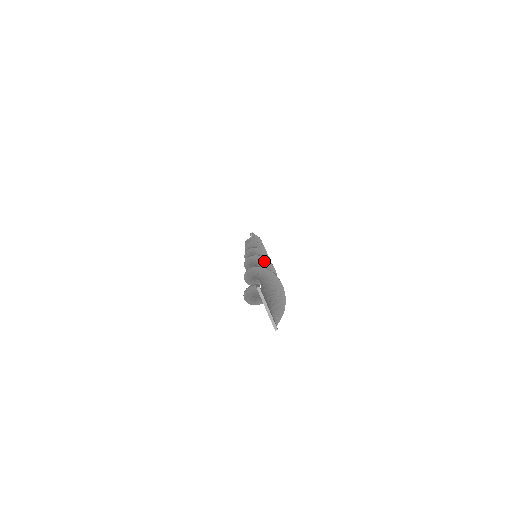
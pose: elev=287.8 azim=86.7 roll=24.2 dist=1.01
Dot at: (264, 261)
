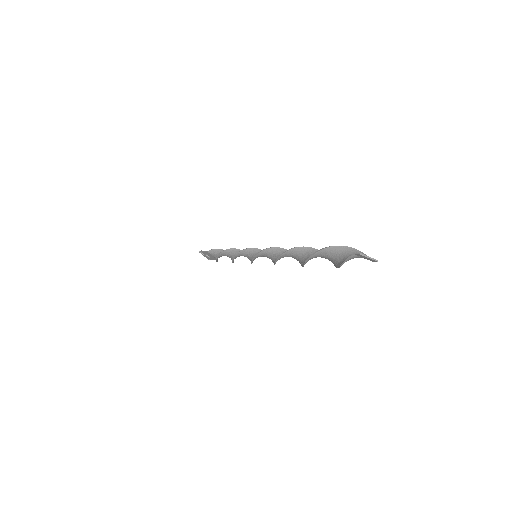
Dot at: (296, 250)
